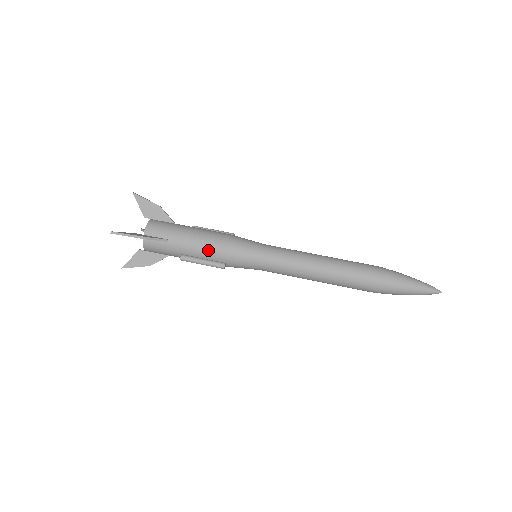
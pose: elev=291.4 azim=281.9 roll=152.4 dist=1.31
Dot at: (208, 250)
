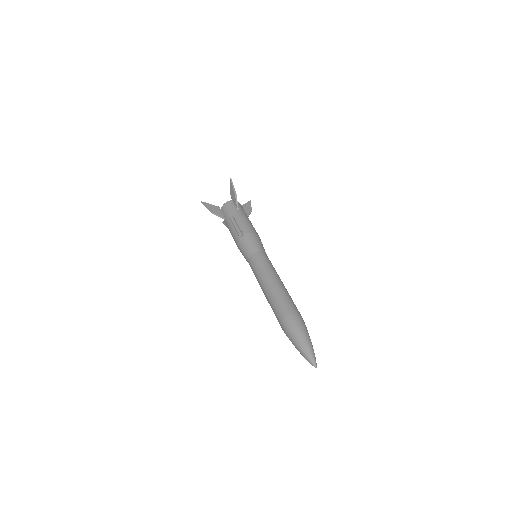
Dot at: (246, 226)
